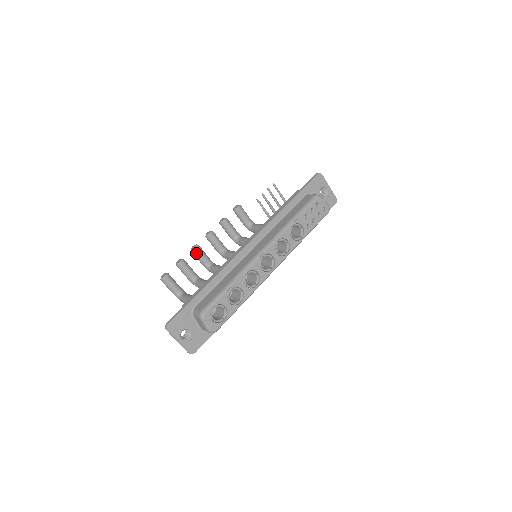
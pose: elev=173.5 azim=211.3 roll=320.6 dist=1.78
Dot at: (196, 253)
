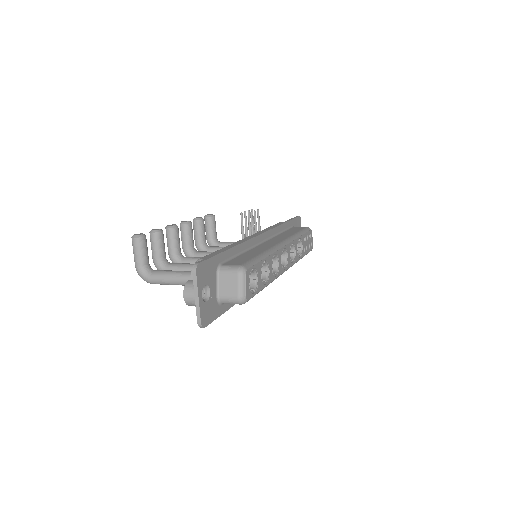
Dot at: (174, 232)
